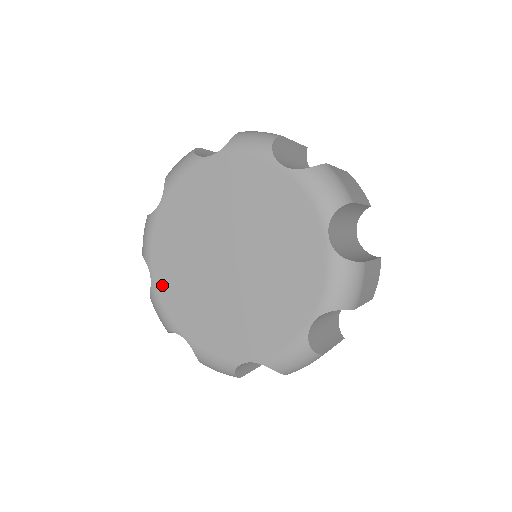
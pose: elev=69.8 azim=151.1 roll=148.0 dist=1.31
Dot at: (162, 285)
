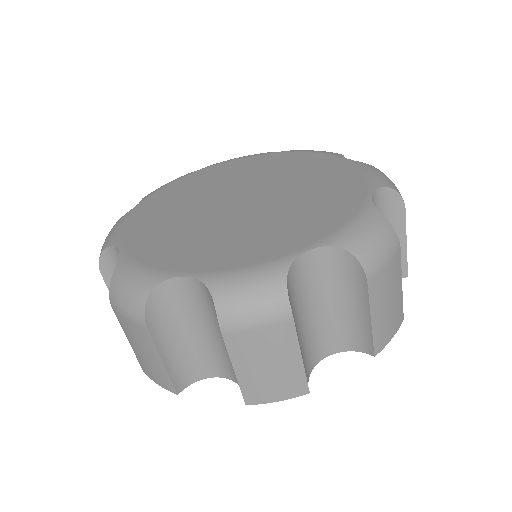
Dot at: (142, 211)
